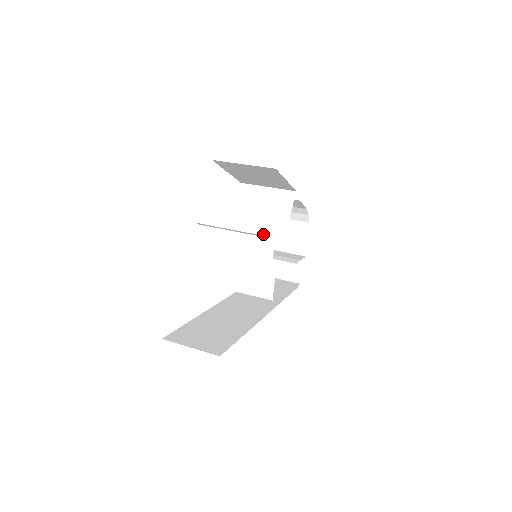
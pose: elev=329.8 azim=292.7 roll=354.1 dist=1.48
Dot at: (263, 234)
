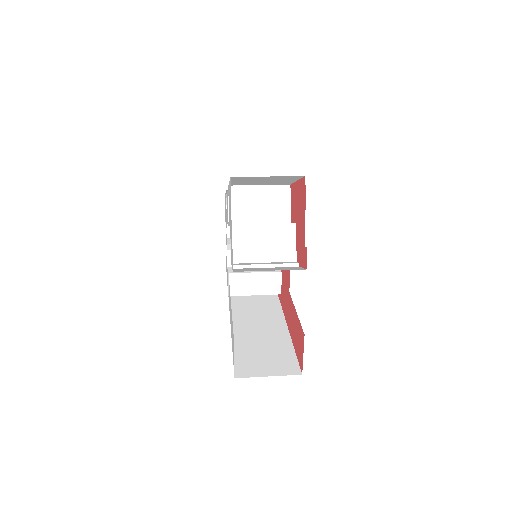
Dot at: (280, 238)
